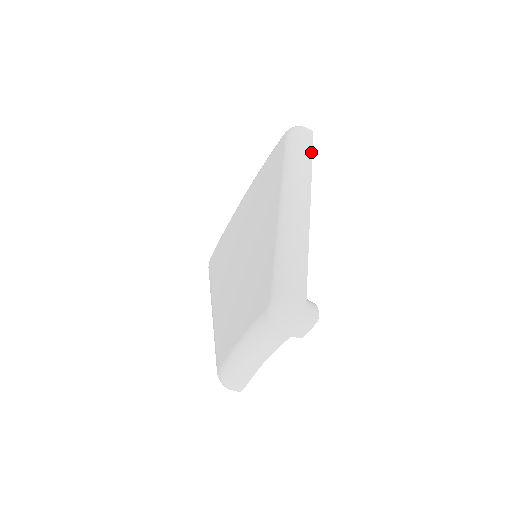
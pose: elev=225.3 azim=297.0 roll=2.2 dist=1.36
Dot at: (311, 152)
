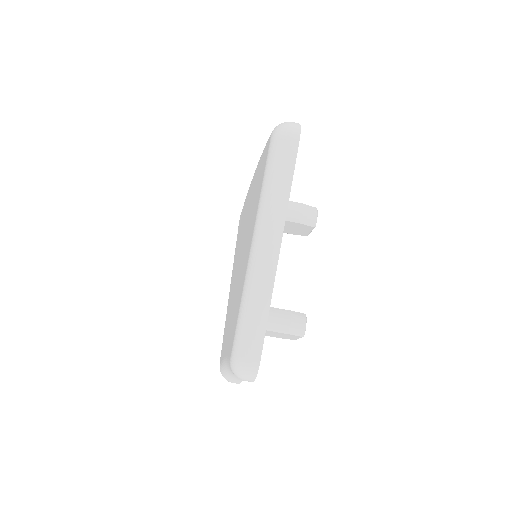
Dot at: (292, 169)
